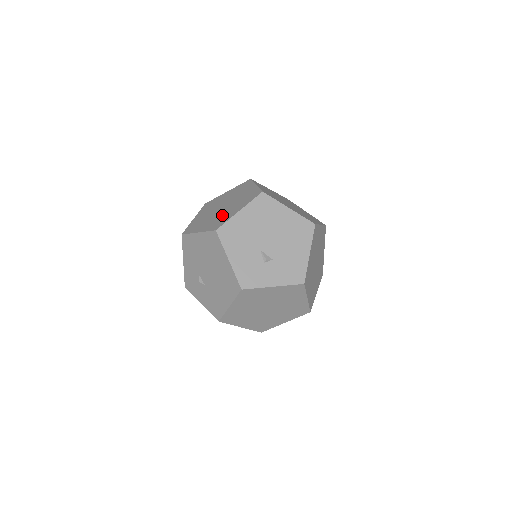
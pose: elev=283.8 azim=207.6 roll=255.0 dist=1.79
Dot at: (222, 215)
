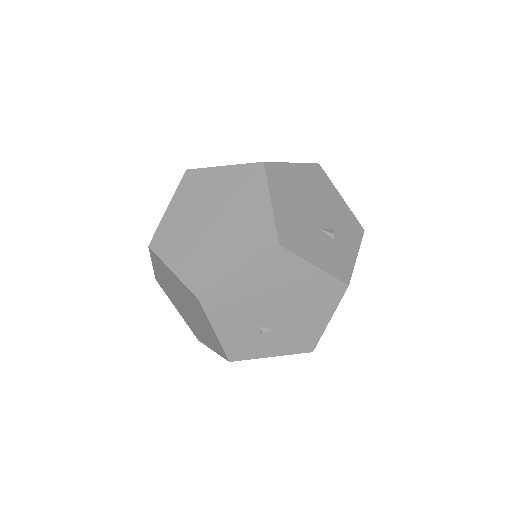
Dot at: (242, 227)
